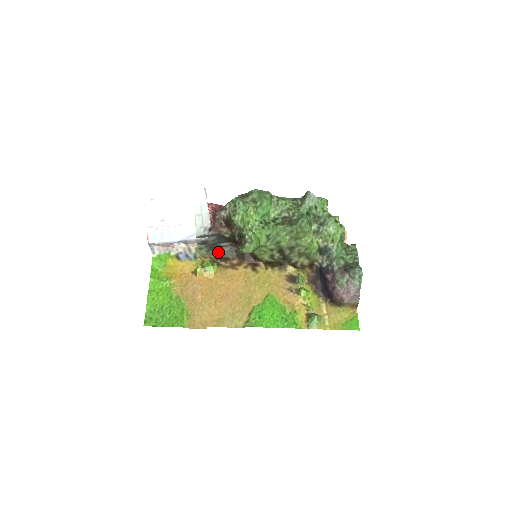
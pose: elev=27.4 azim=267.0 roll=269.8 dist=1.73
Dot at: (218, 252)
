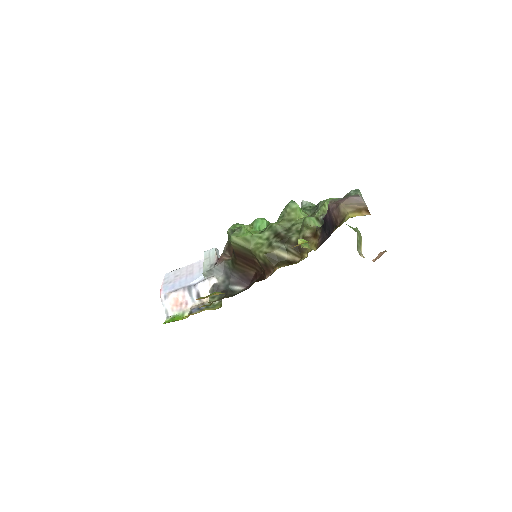
Dot at: (231, 296)
